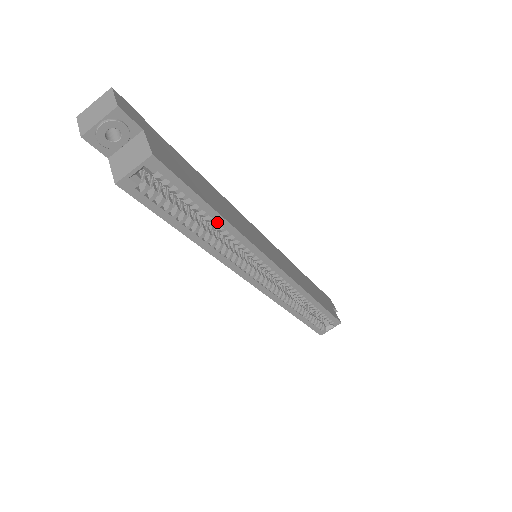
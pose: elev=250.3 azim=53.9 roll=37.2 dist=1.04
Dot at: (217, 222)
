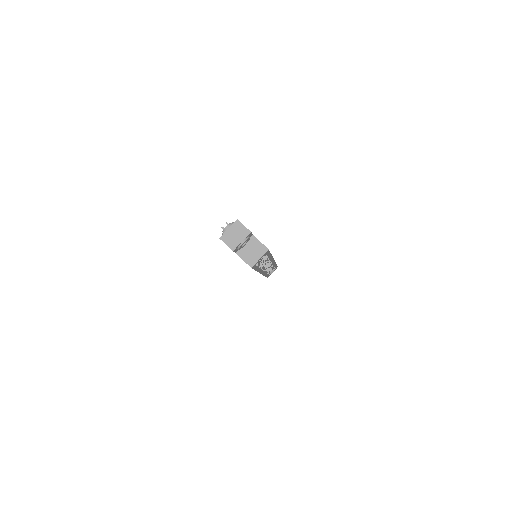
Dot at: (269, 258)
